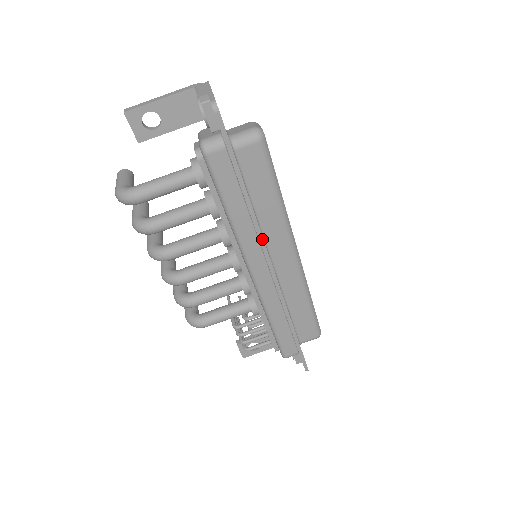
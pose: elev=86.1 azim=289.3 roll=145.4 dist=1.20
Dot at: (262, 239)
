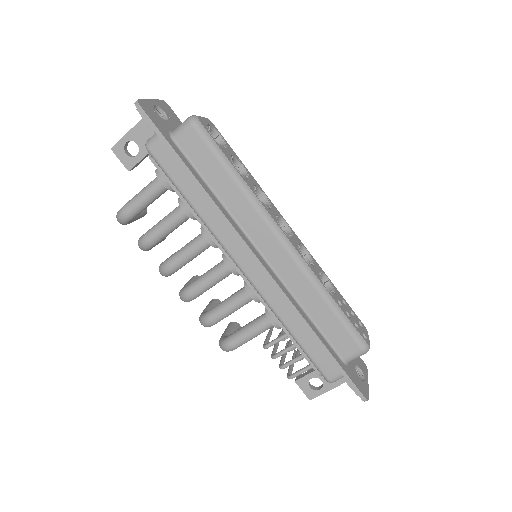
Dot at: (229, 223)
